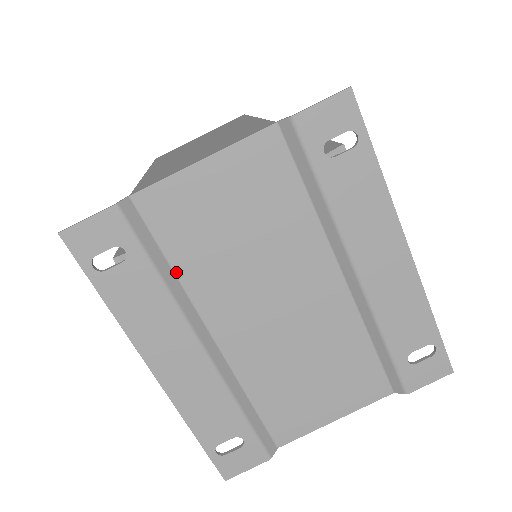
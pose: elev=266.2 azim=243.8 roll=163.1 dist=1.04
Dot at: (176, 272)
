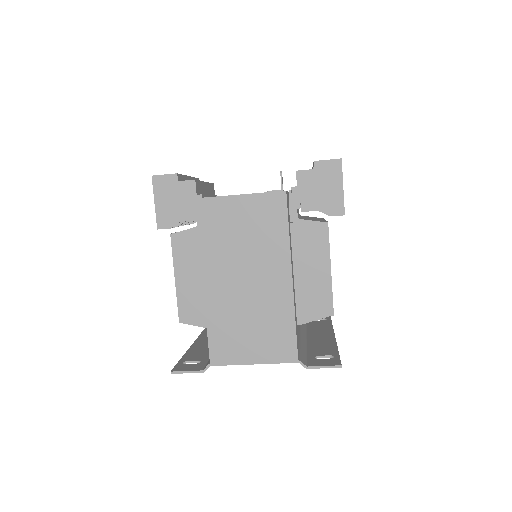
Dot at: occluded
